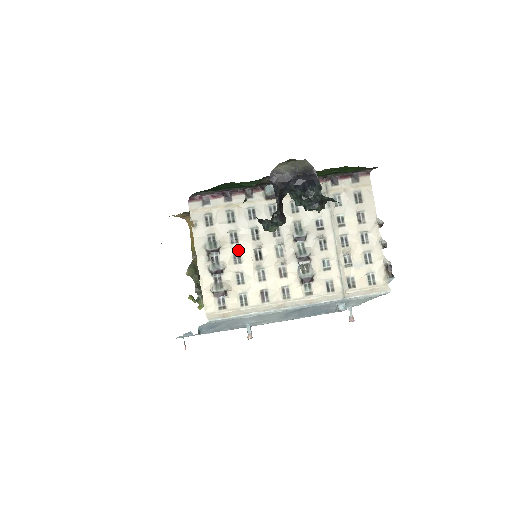
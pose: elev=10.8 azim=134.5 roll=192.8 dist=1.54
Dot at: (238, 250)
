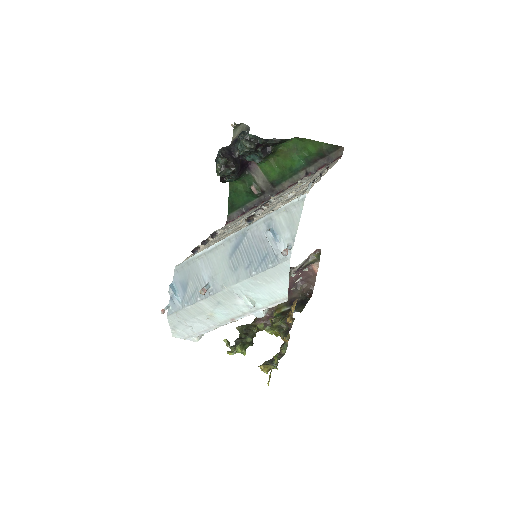
Dot at: (227, 230)
